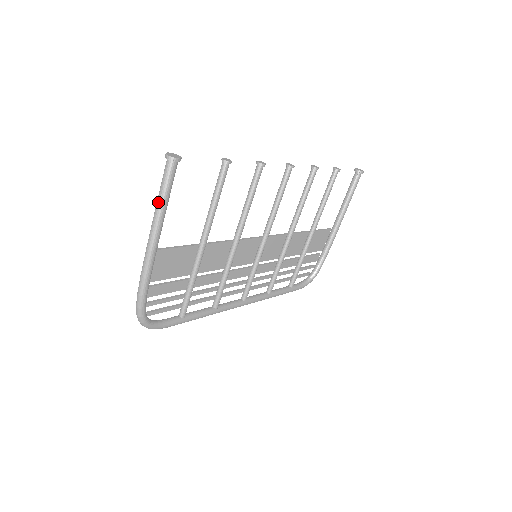
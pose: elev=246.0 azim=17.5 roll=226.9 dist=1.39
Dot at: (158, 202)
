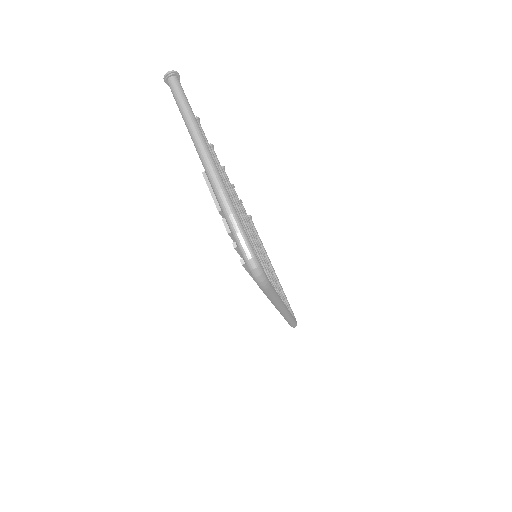
Dot at: (186, 112)
